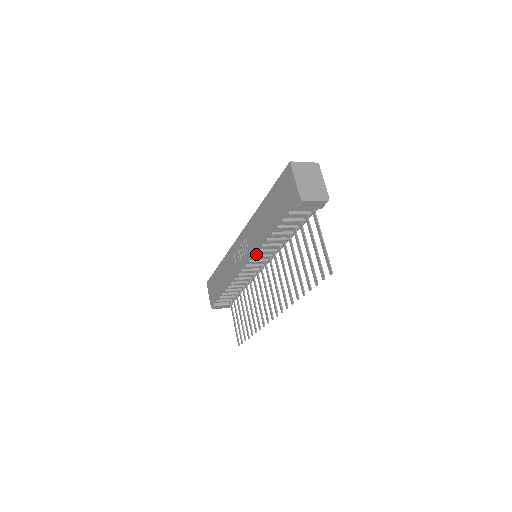
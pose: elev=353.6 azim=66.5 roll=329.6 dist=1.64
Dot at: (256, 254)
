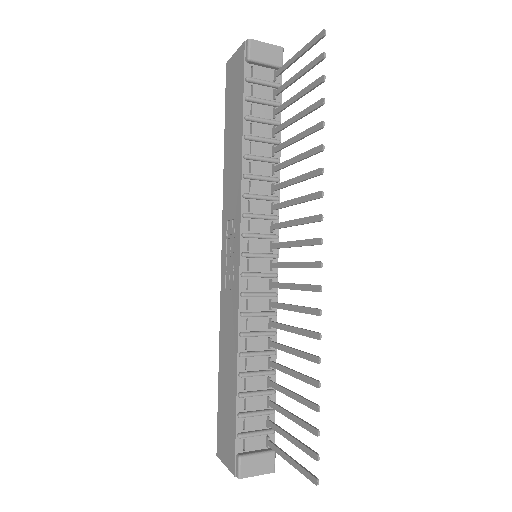
Dot at: (246, 213)
